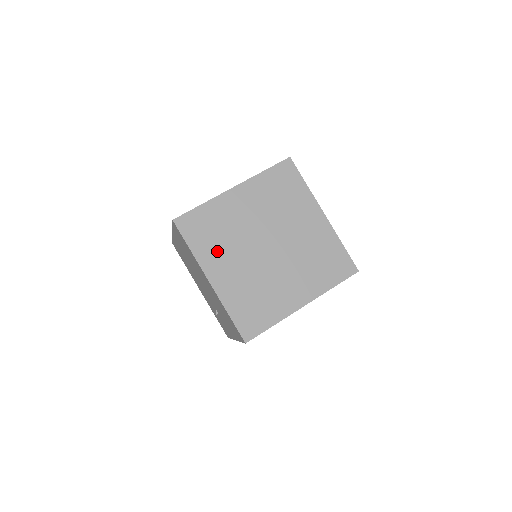
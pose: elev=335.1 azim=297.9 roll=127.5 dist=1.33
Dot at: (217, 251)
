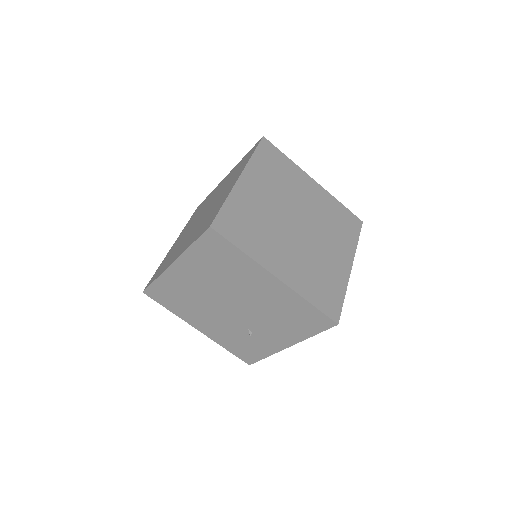
Dot at: (265, 244)
